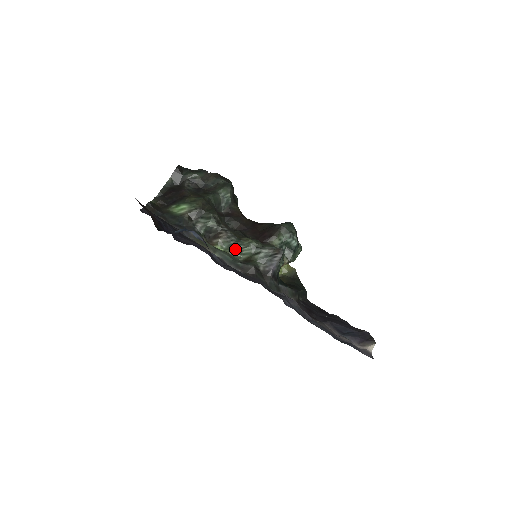
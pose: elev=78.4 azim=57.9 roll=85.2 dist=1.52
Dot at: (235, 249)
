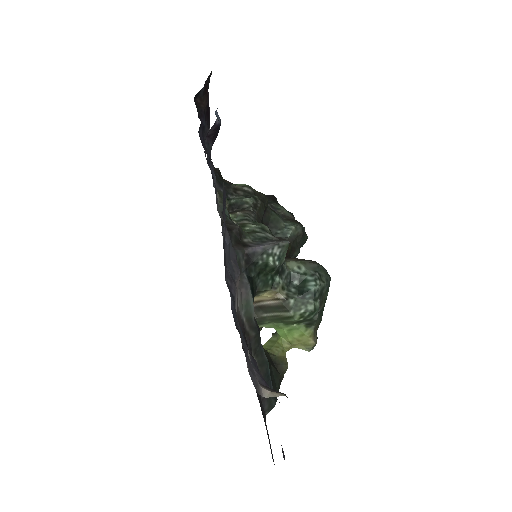
Dot at: (242, 222)
